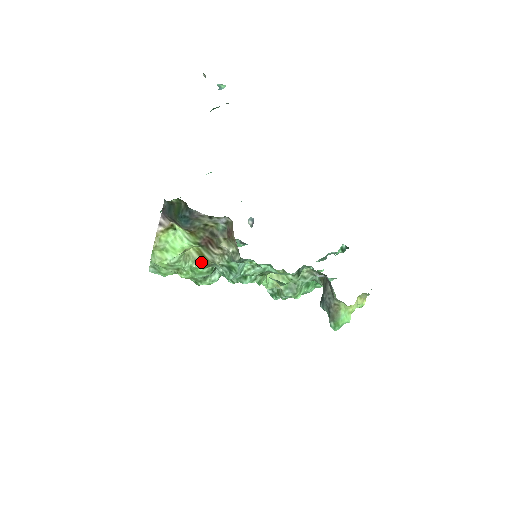
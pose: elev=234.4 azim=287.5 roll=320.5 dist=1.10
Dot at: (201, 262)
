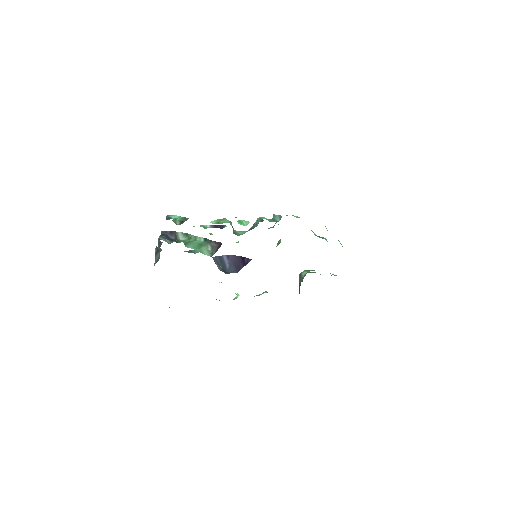
Dot at: occluded
